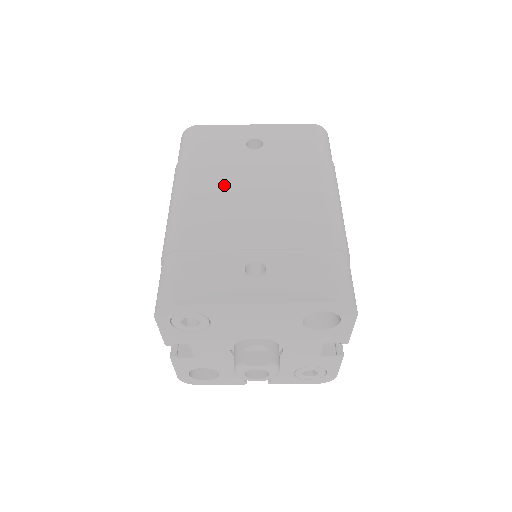
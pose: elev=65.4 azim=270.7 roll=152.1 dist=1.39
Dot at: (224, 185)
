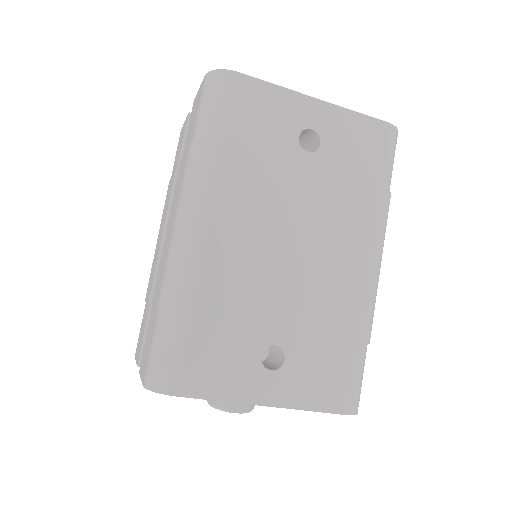
Dot at: (259, 212)
